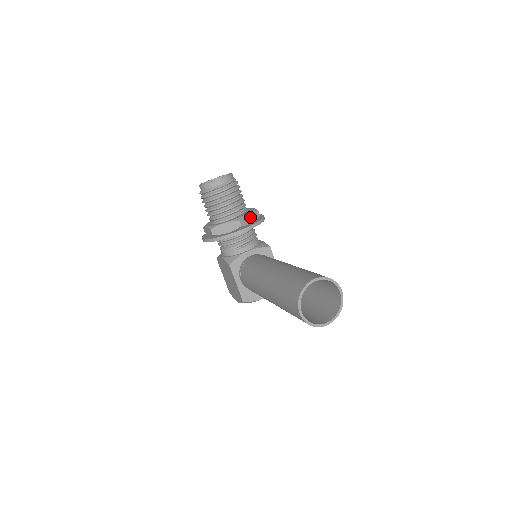
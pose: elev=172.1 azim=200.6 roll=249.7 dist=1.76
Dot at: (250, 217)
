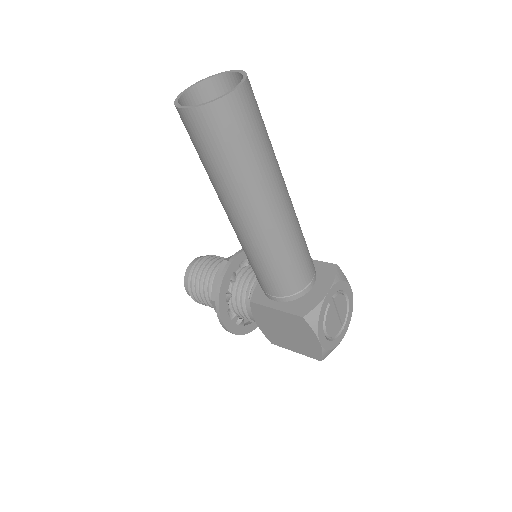
Dot at: occluded
